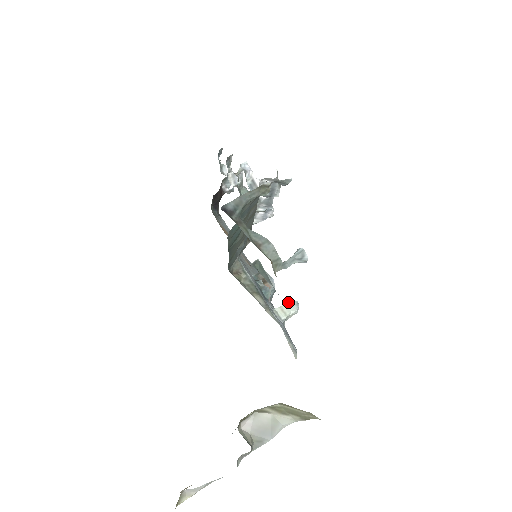
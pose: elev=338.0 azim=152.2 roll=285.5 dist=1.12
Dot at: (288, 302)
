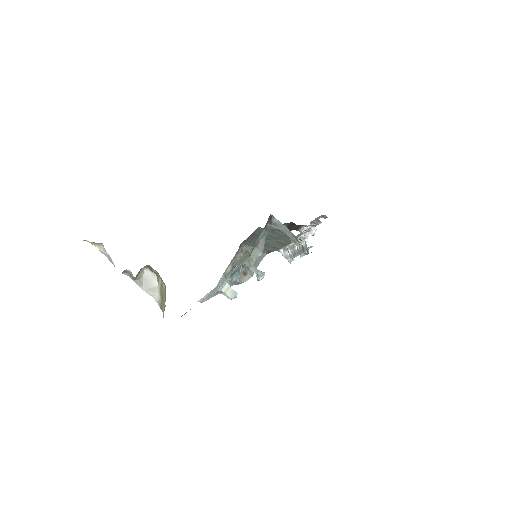
Dot at: (235, 291)
